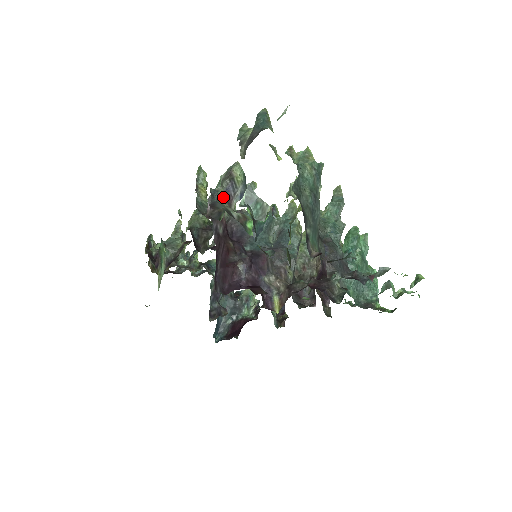
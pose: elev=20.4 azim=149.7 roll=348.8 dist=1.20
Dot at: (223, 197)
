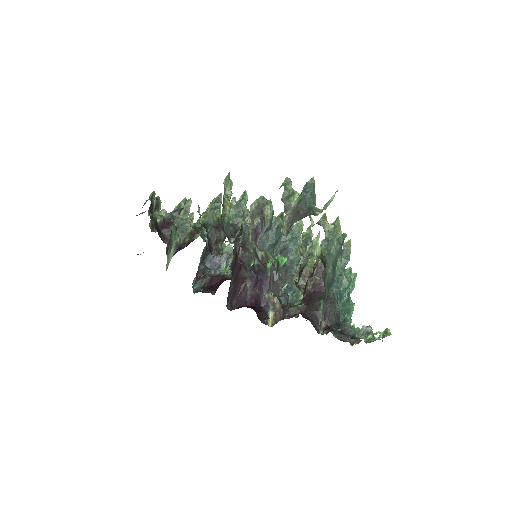
Dot at: (252, 234)
